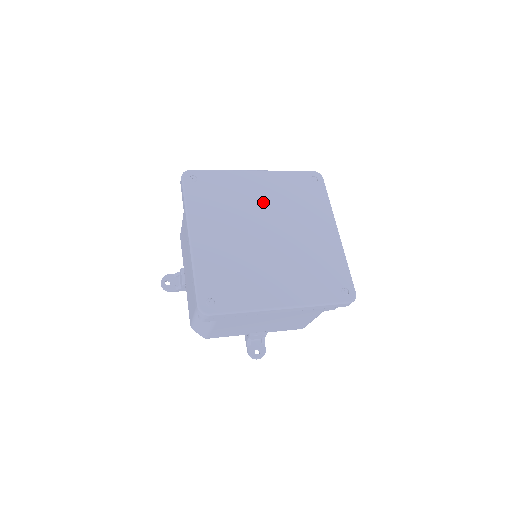
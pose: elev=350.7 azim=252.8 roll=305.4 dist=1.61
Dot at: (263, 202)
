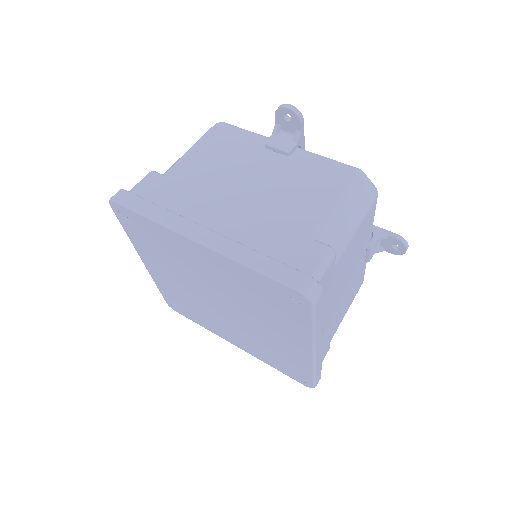
Dot at: (212, 279)
